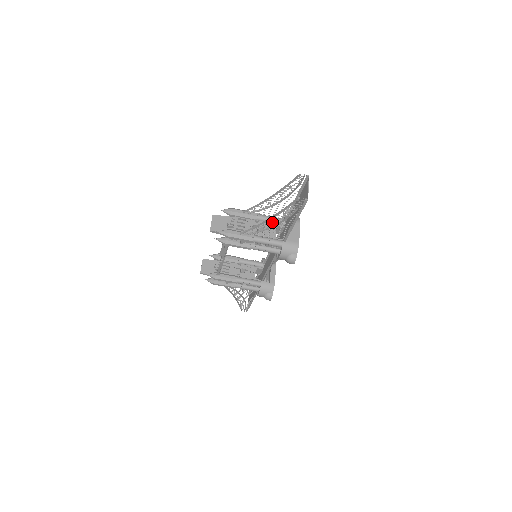
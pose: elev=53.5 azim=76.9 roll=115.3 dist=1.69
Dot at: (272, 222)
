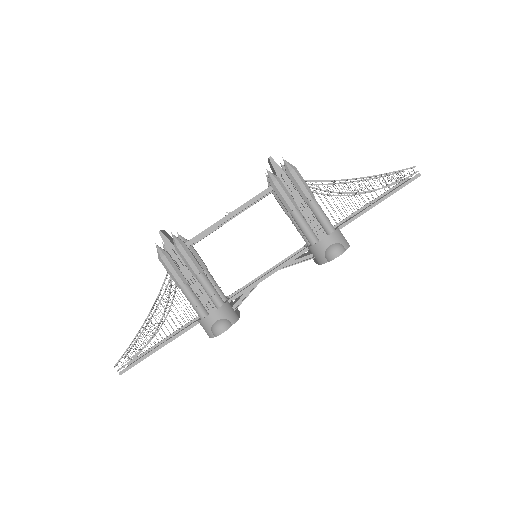
Dot at: occluded
